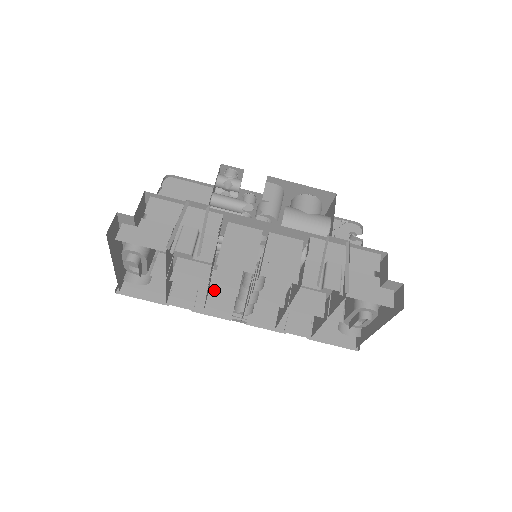
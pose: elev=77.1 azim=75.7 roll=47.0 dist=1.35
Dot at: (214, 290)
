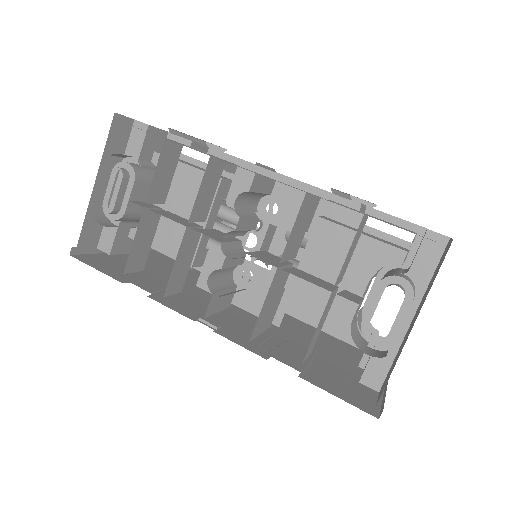
Dot at: (195, 230)
